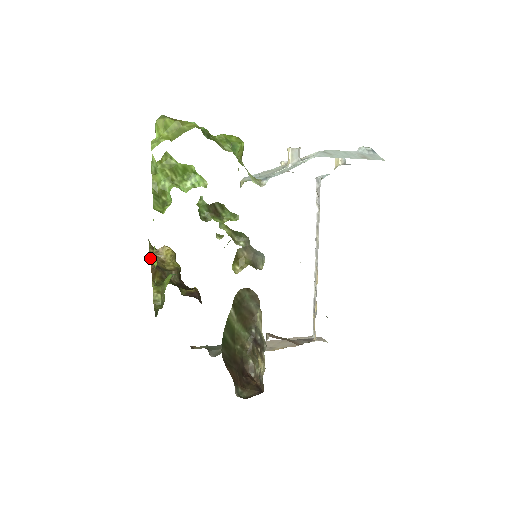
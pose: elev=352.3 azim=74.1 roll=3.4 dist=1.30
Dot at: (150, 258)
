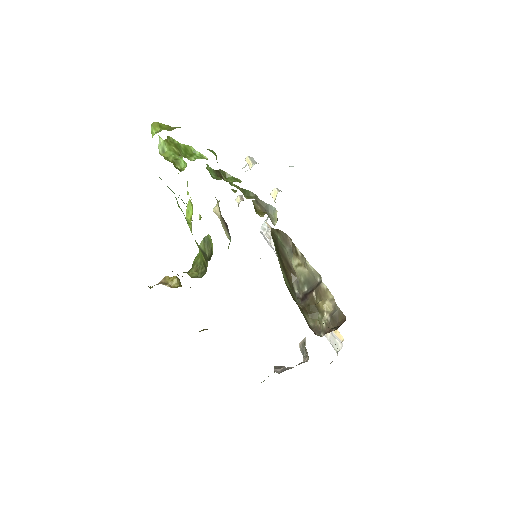
Dot at: occluded
